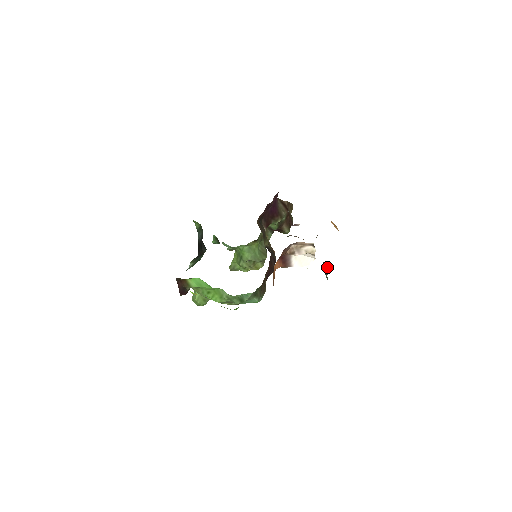
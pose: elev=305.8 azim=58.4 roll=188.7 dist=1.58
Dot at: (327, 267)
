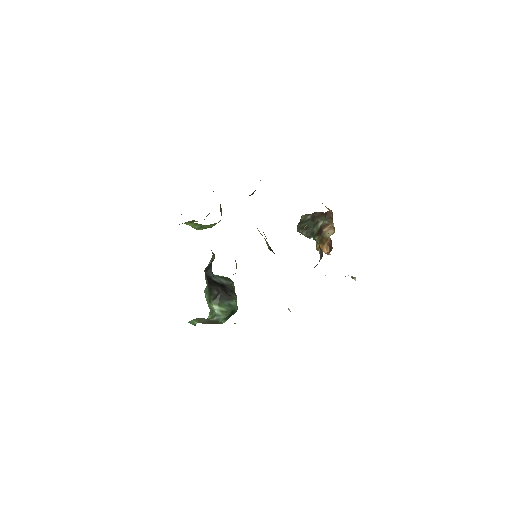
Dot at: (305, 229)
